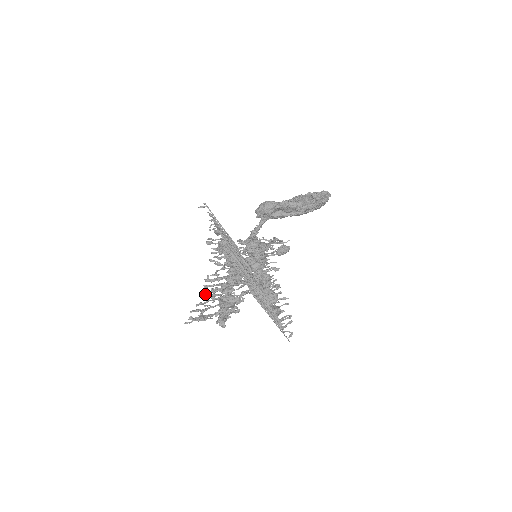
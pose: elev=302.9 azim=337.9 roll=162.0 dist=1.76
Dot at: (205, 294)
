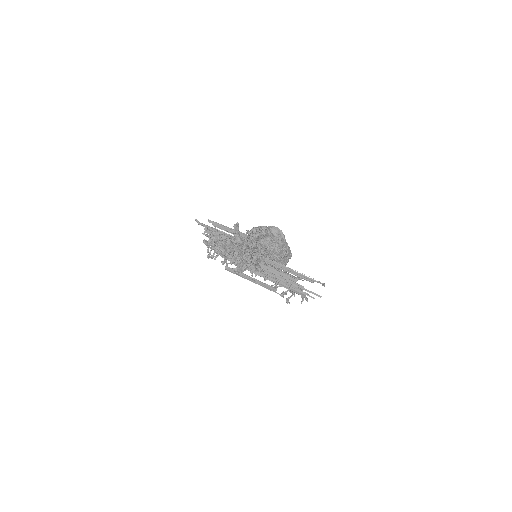
Dot at: occluded
